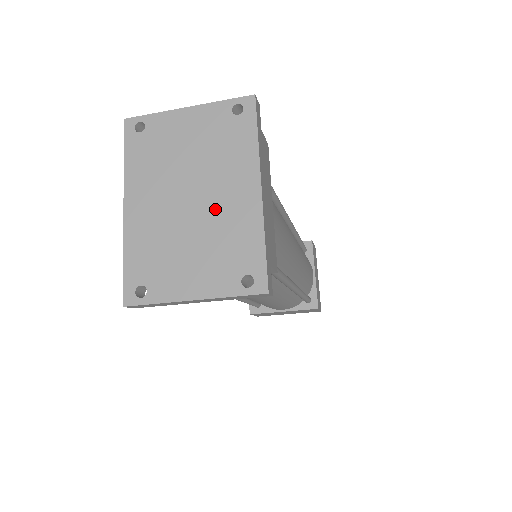
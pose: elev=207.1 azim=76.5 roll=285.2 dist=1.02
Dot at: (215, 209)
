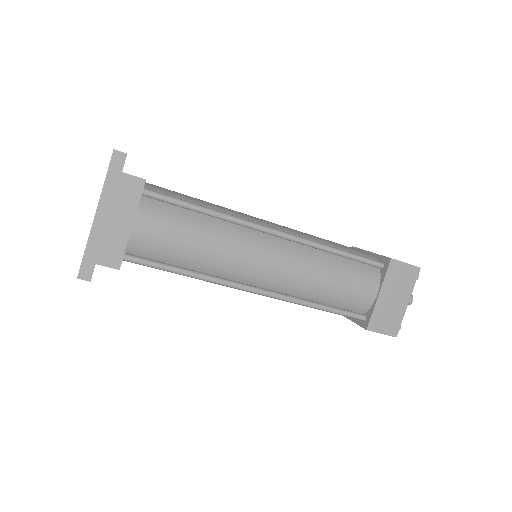
Dot at: occluded
